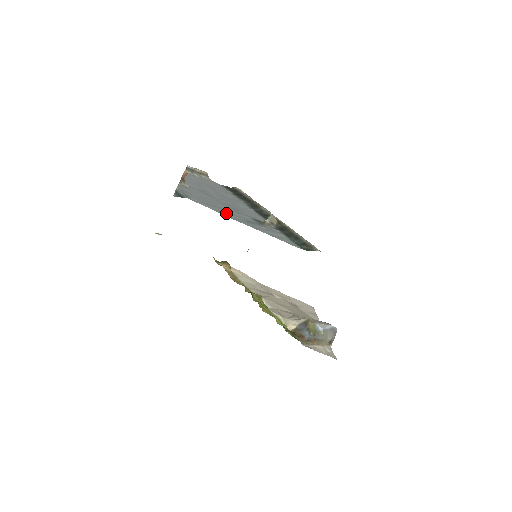
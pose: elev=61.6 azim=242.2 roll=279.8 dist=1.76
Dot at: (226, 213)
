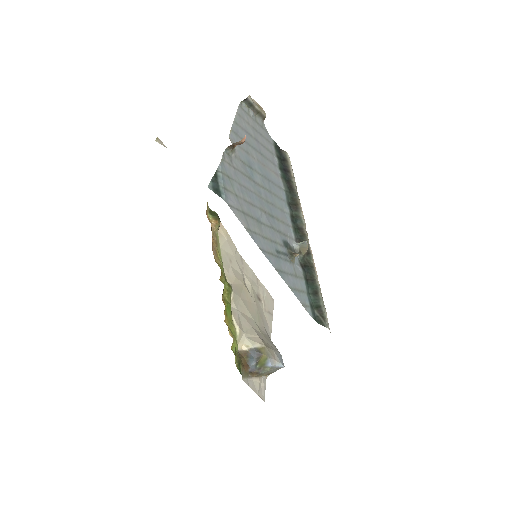
Dot at: (259, 234)
